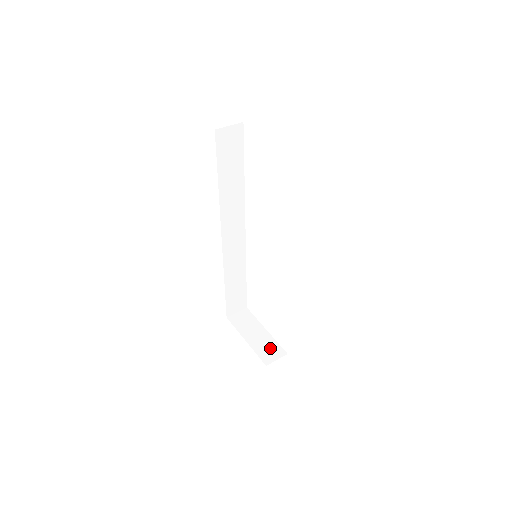
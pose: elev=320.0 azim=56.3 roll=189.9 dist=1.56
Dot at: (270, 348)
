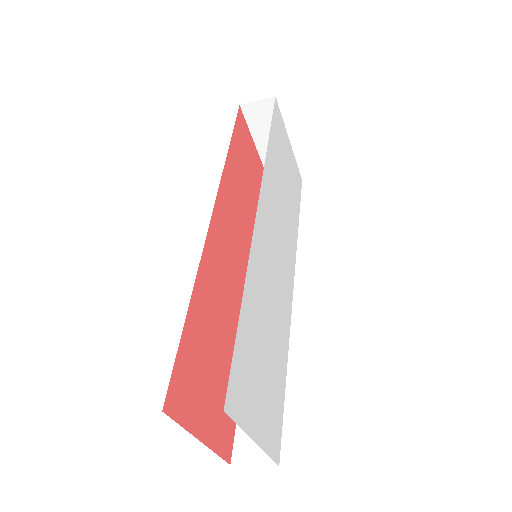
Dot at: occluded
